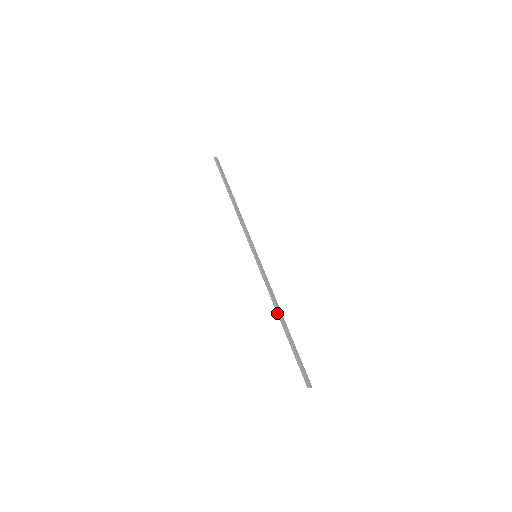
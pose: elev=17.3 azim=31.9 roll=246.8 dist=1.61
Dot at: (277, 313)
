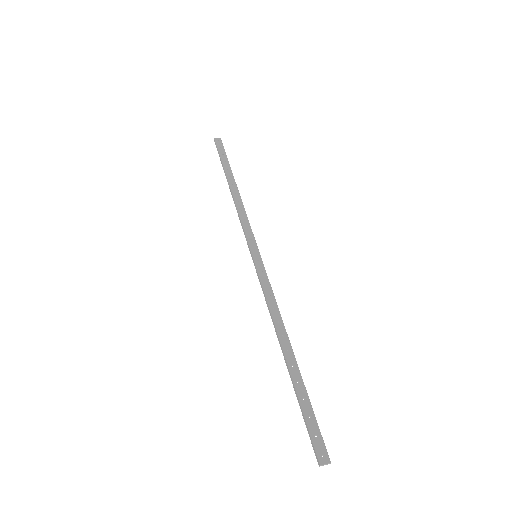
Dot at: (278, 339)
